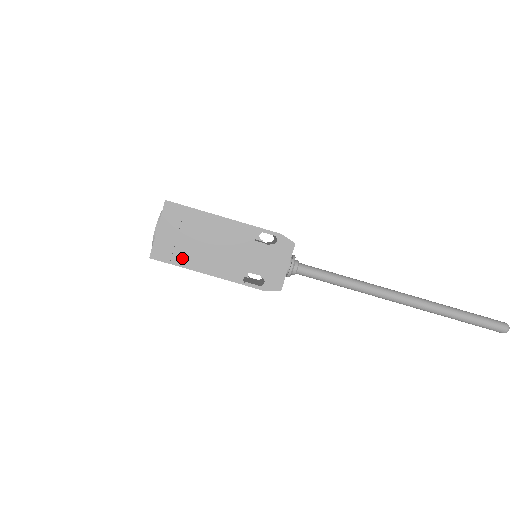
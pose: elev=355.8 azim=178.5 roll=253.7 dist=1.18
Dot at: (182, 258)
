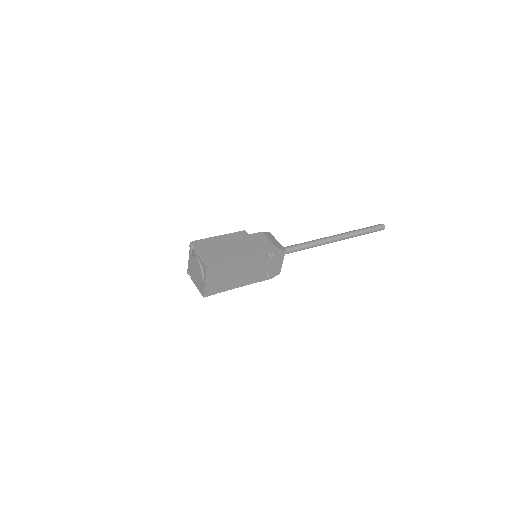
Dot at: (223, 288)
